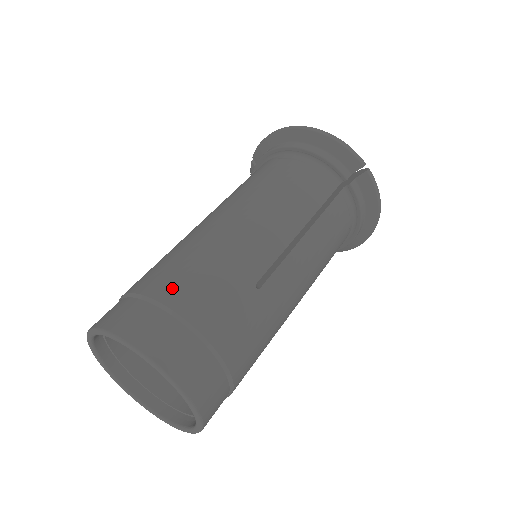
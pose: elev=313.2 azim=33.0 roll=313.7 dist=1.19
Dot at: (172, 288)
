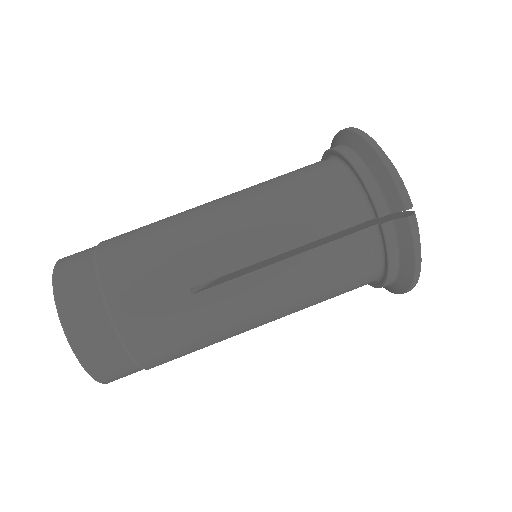
Dot at: (115, 257)
